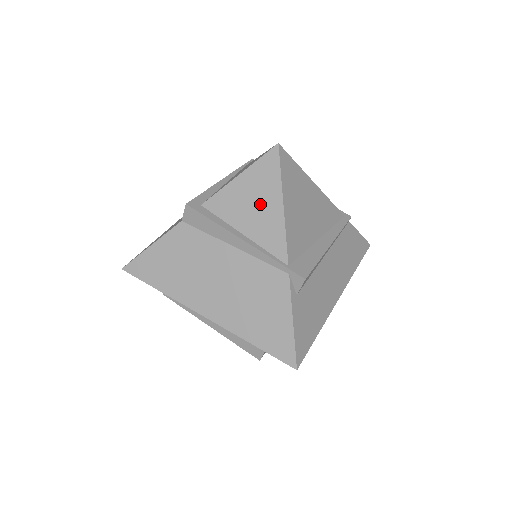
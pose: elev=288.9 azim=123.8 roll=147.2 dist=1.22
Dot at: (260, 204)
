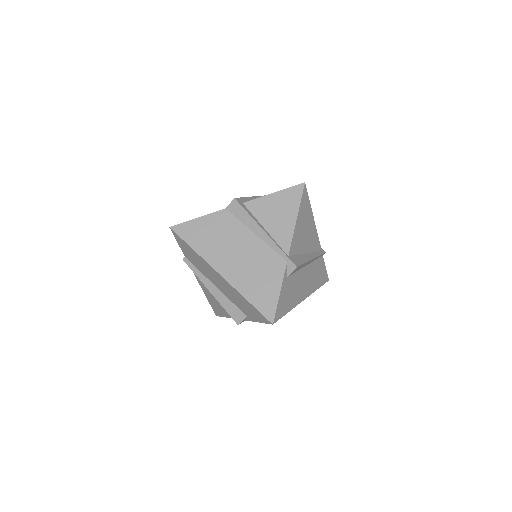
Dot at: (282, 214)
